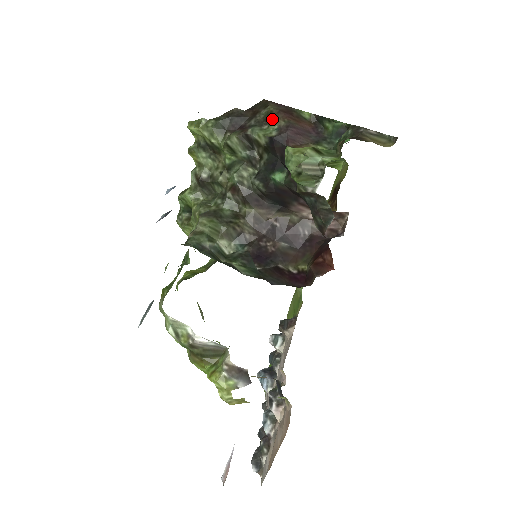
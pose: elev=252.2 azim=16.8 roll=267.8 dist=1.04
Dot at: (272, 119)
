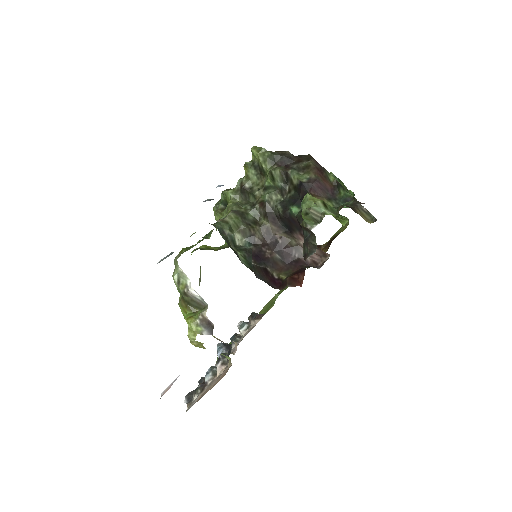
Dot at: (308, 170)
